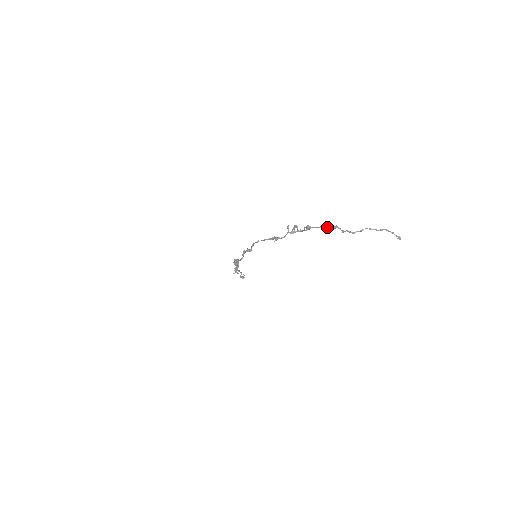
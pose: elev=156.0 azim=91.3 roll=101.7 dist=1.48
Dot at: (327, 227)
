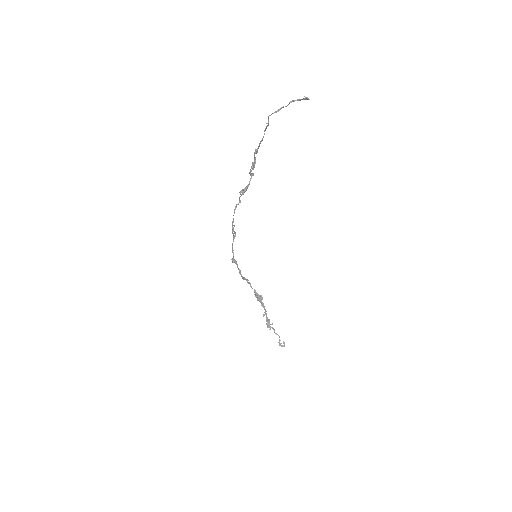
Dot at: occluded
